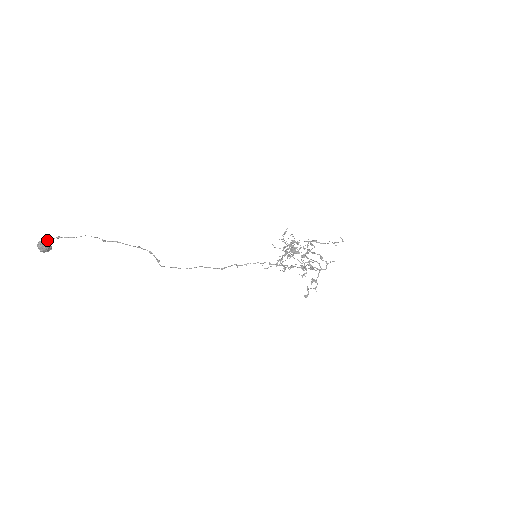
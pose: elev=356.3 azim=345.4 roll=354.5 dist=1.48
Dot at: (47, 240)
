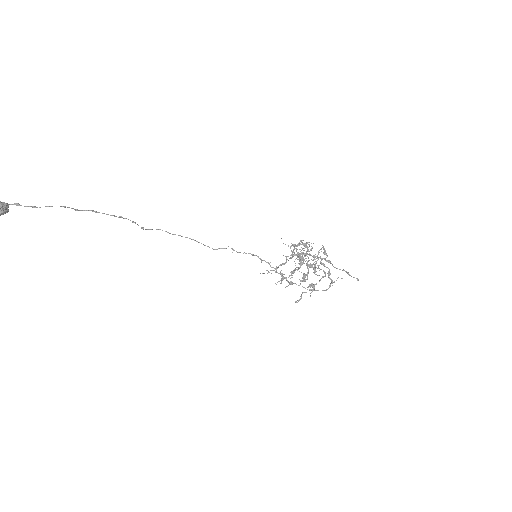
Dot at: (2, 205)
